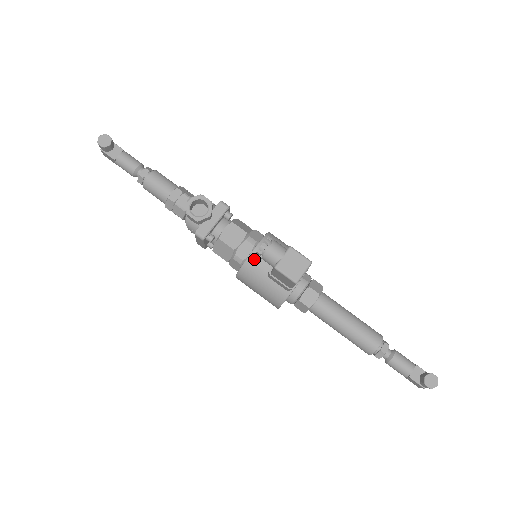
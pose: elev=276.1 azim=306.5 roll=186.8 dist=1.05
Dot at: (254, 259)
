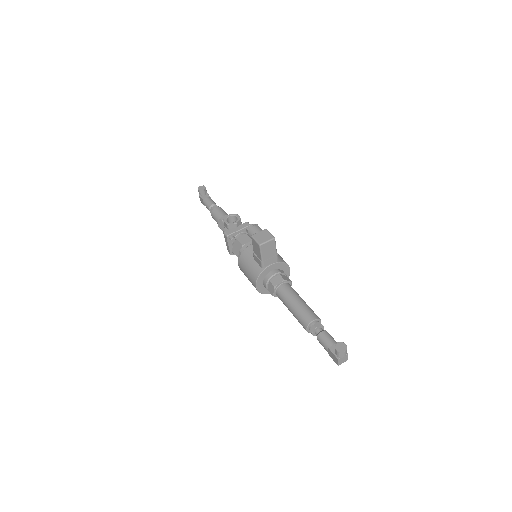
Dot at: (250, 248)
